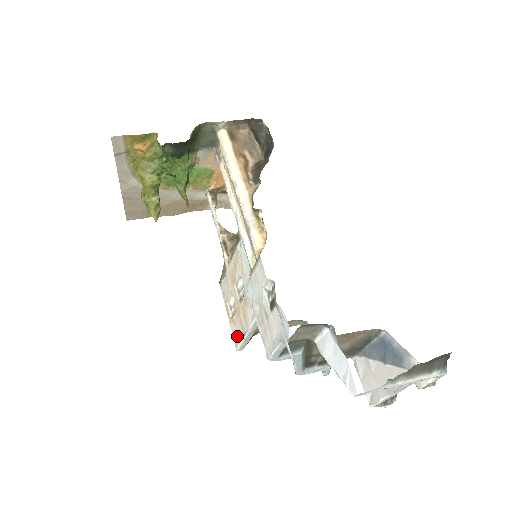
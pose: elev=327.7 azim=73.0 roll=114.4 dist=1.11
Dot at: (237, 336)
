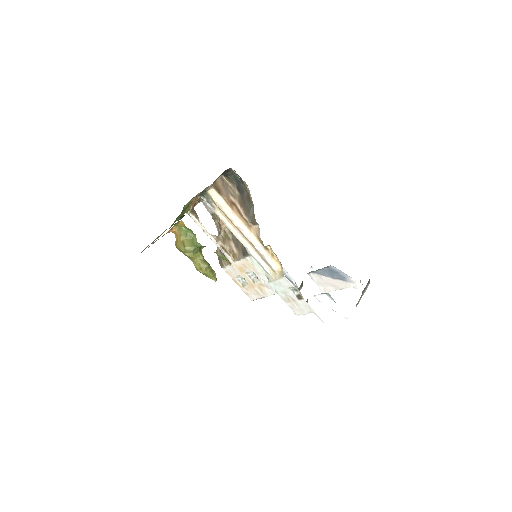
Dot at: (251, 295)
